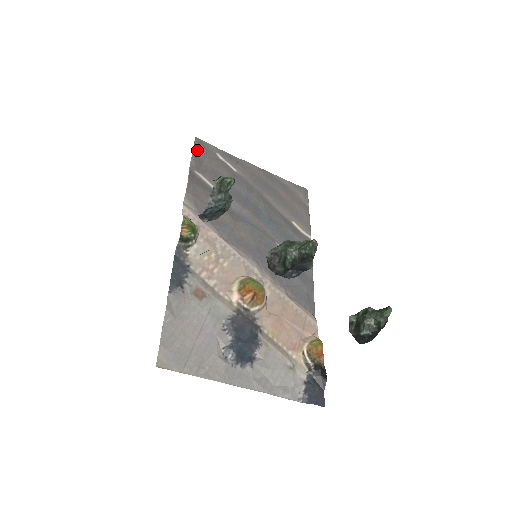
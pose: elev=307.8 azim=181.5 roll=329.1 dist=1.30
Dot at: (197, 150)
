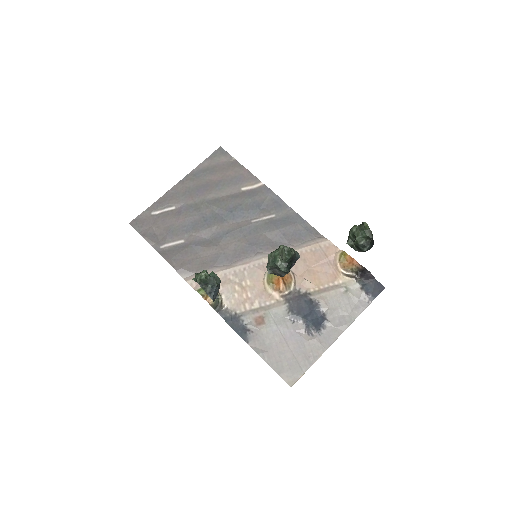
Dot at: (142, 231)
